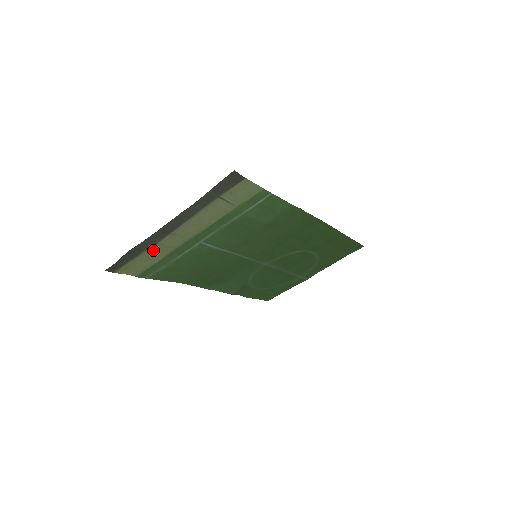
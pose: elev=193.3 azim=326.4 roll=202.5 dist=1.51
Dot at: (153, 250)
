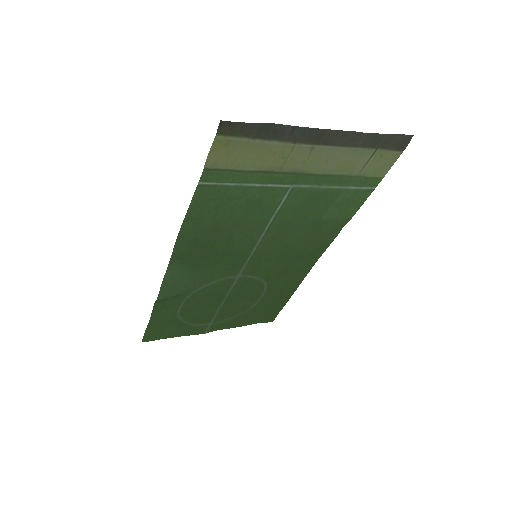
Dot at: (277, 148)
